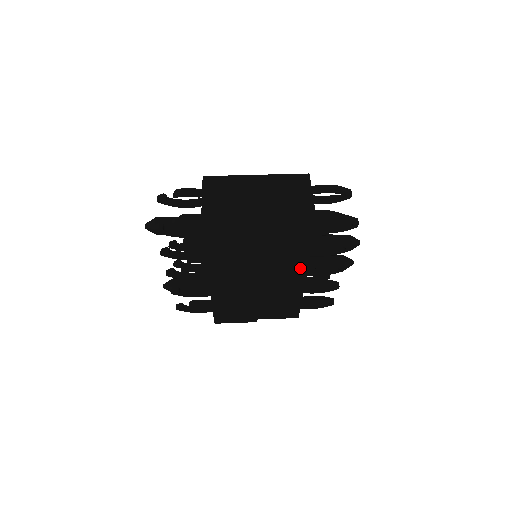
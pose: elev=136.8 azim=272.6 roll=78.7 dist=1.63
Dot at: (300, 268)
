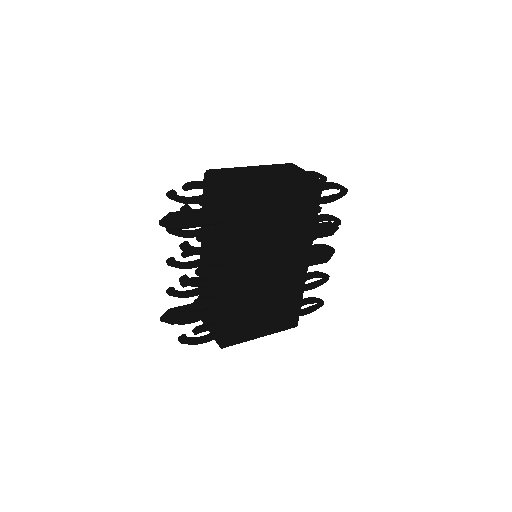
Dot at: (305, 248)
